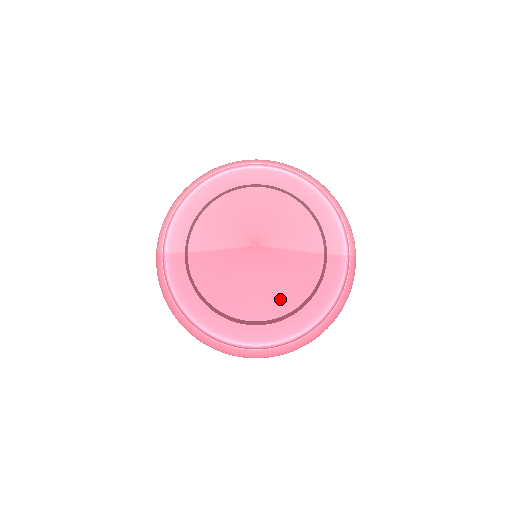
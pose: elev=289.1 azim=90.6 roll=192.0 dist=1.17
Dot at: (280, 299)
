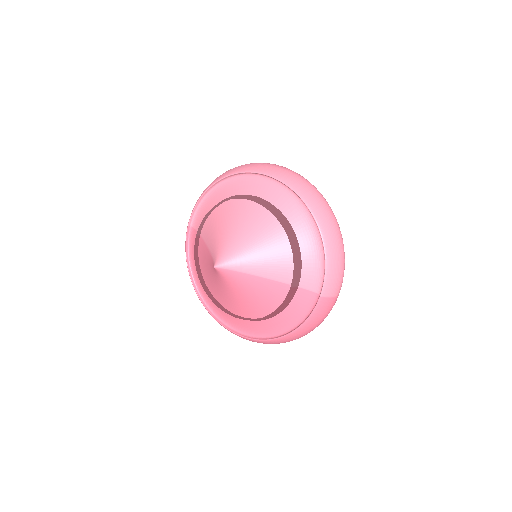
Dot at: (245, 306)
